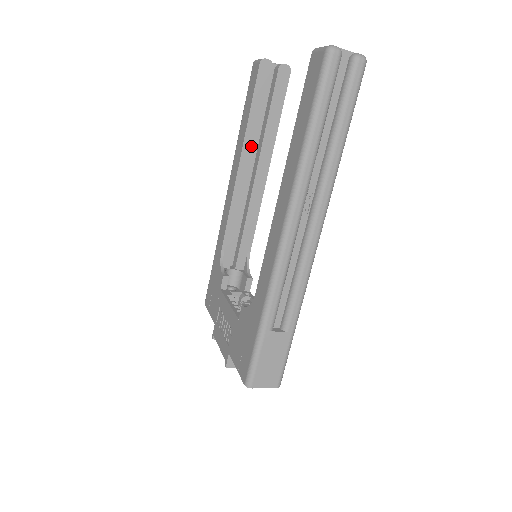
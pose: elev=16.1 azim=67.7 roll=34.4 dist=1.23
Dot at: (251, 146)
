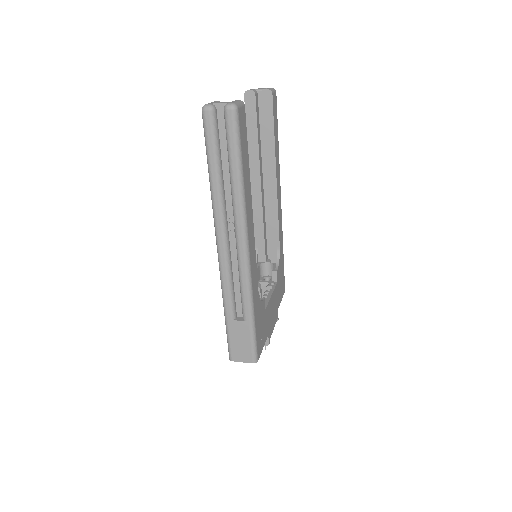
Dot at: (256, 163)
